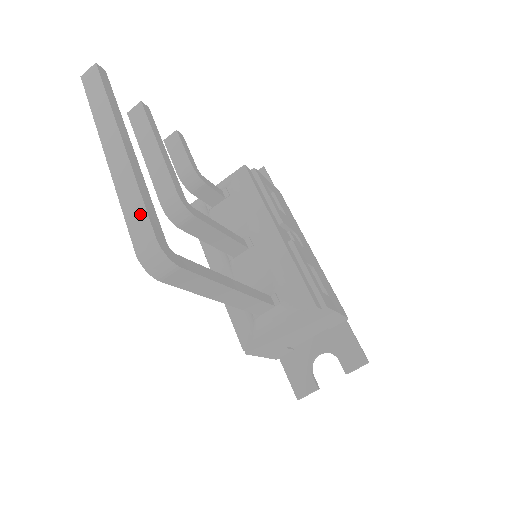
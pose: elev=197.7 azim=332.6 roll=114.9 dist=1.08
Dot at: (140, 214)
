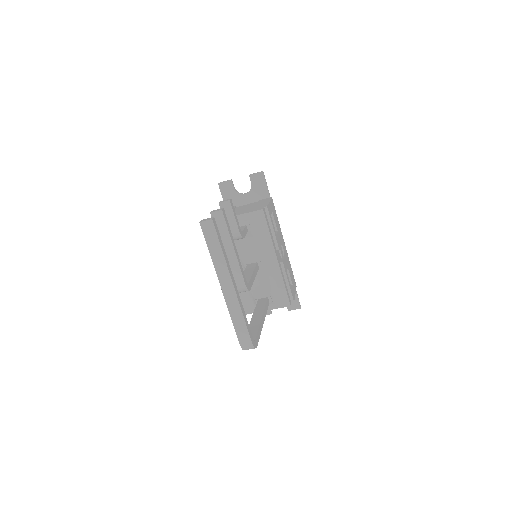
Dot at: (243, 329)
